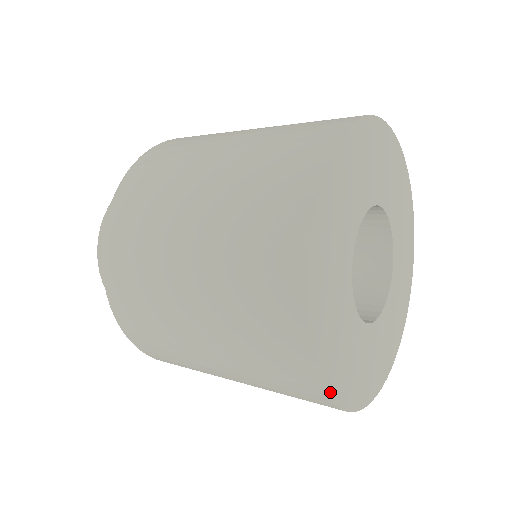
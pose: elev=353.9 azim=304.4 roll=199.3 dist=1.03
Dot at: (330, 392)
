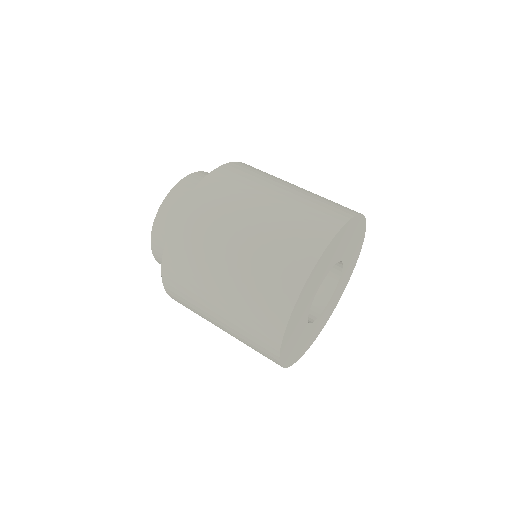
Dot at: (287, 366)
